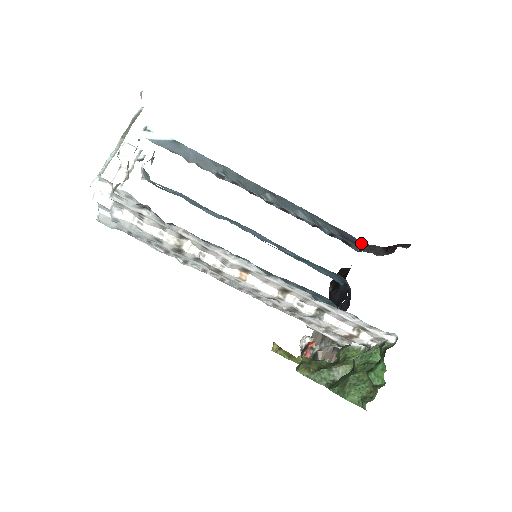
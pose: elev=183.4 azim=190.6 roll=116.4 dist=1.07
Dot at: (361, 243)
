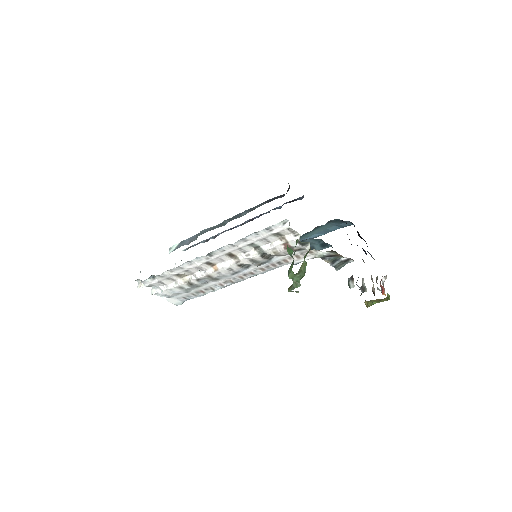
Dot at: occluded
